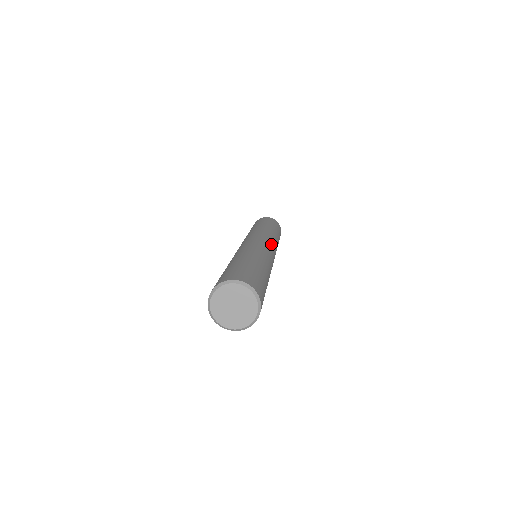
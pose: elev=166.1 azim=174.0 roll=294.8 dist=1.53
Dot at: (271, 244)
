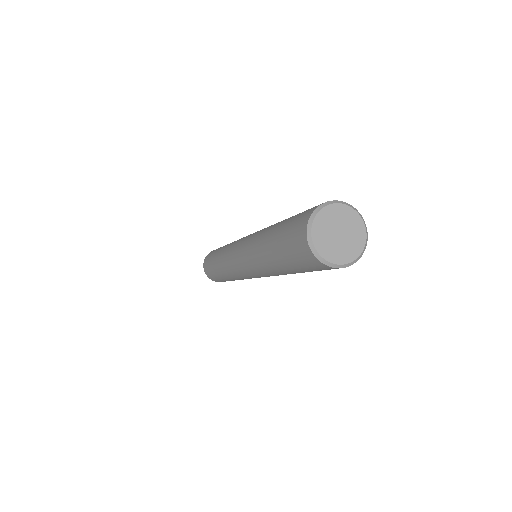
Dot at: occluded
